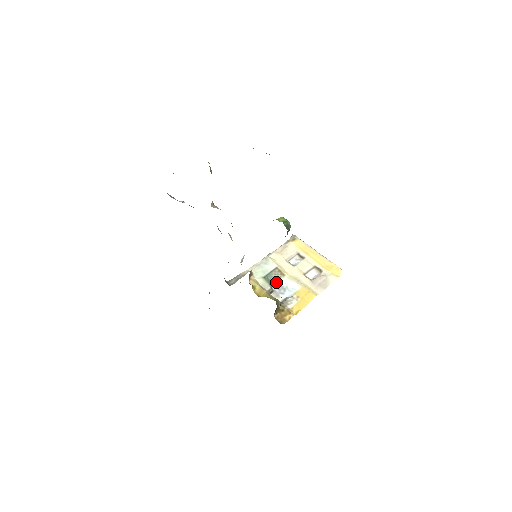
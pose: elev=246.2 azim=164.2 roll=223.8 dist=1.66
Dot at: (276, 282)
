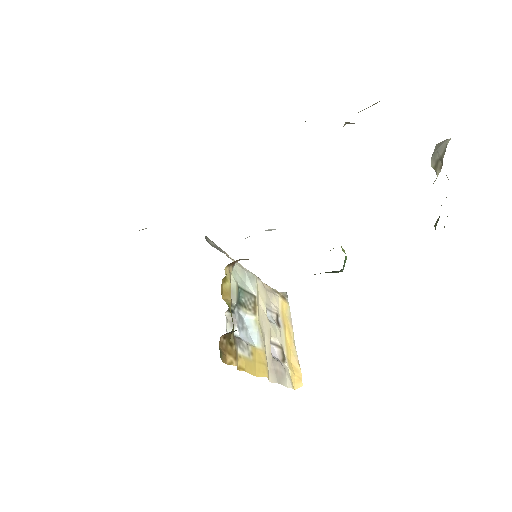
Dot at: (243, 308)
